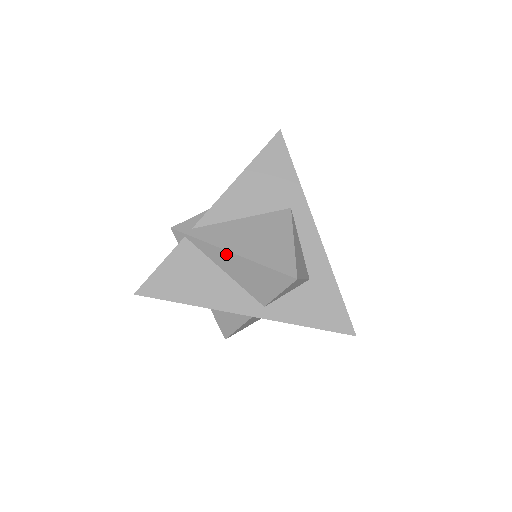
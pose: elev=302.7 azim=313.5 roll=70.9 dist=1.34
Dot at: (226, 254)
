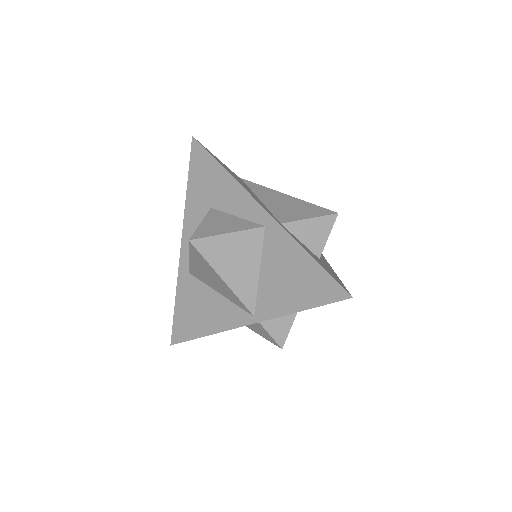
Dot at: (275, 193)
